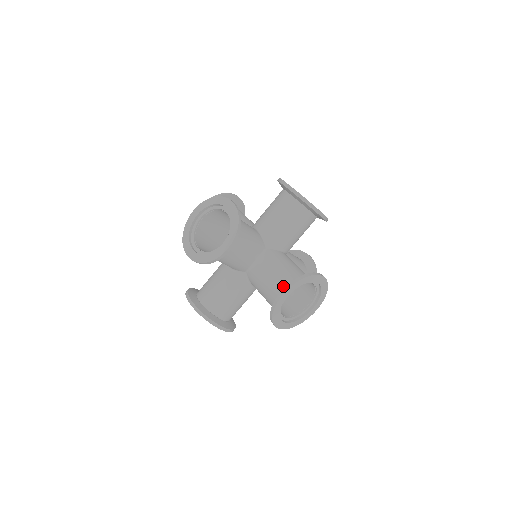
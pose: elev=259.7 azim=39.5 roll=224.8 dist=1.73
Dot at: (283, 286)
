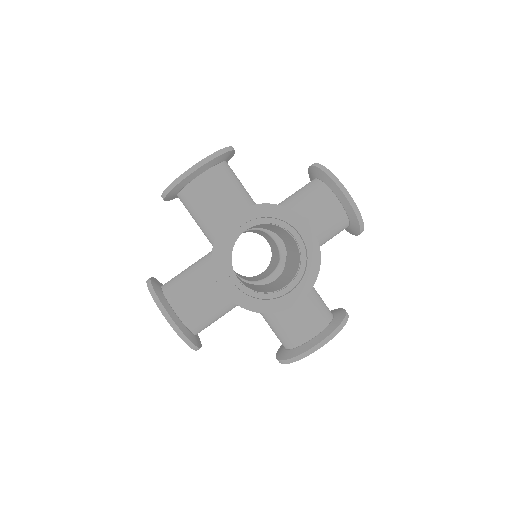
Dot at: (313, 327)
